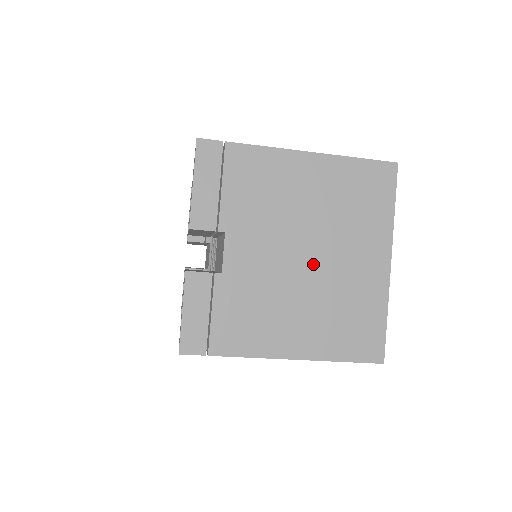
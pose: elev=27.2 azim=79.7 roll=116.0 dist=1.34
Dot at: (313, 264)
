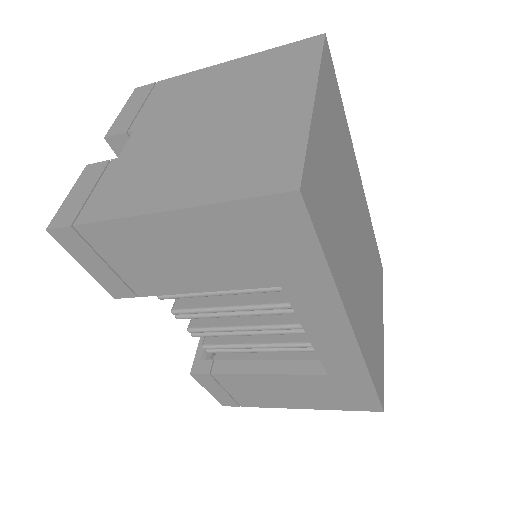
Dot at: (215, 125)
